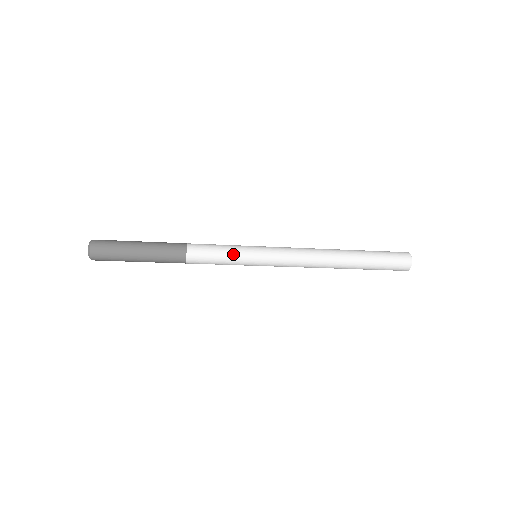
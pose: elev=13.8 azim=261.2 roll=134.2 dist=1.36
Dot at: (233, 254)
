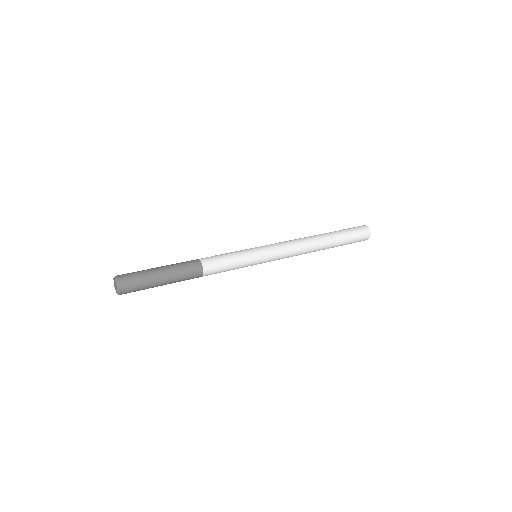
Dot at: (241, 260)
